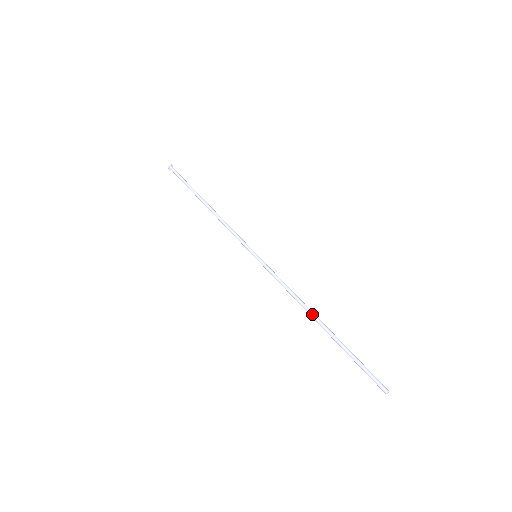
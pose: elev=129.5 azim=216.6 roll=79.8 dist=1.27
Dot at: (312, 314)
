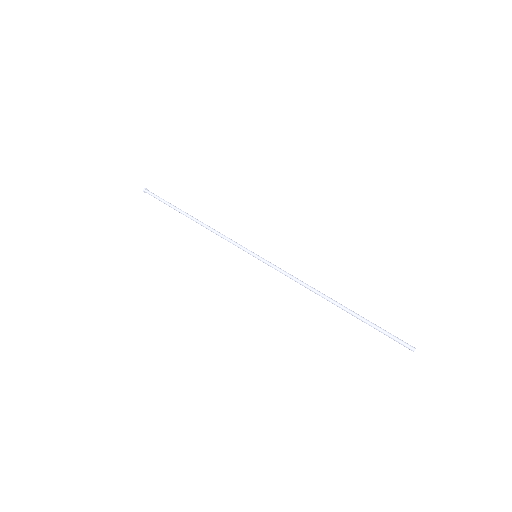
Dot at: (325, 298)
